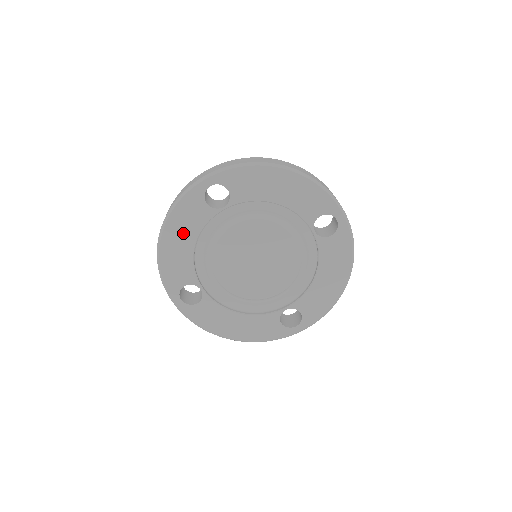
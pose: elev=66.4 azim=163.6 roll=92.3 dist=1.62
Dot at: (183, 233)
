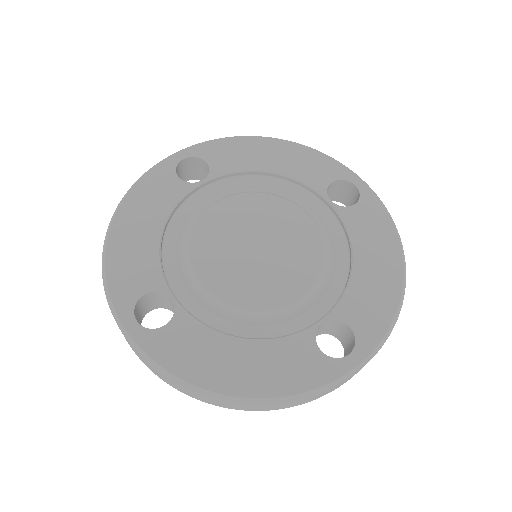
Dot at: (145, 215)
